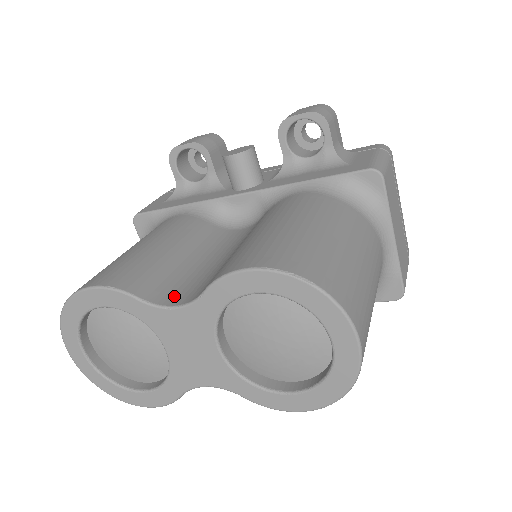
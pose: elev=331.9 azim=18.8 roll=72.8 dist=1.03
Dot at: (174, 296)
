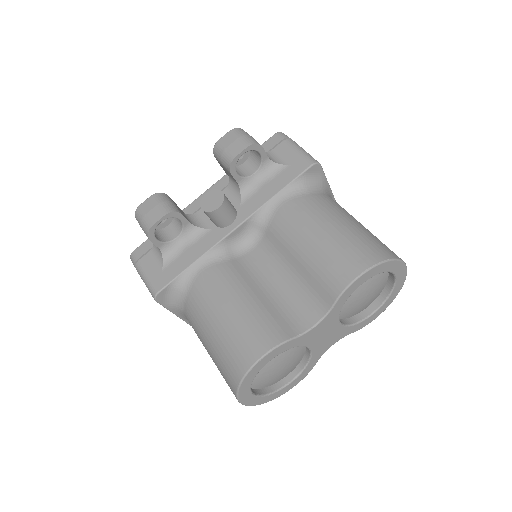
Dot at: (304, 320)
